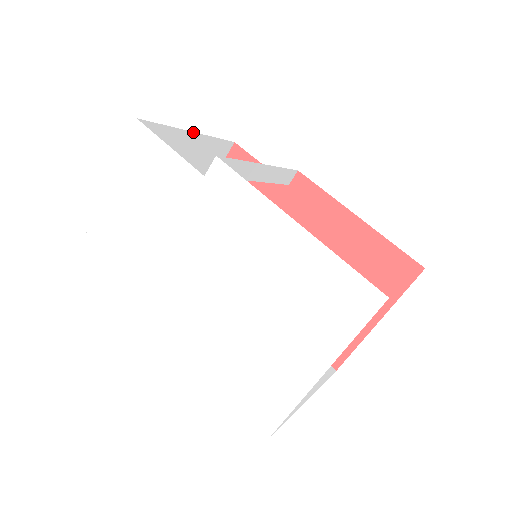
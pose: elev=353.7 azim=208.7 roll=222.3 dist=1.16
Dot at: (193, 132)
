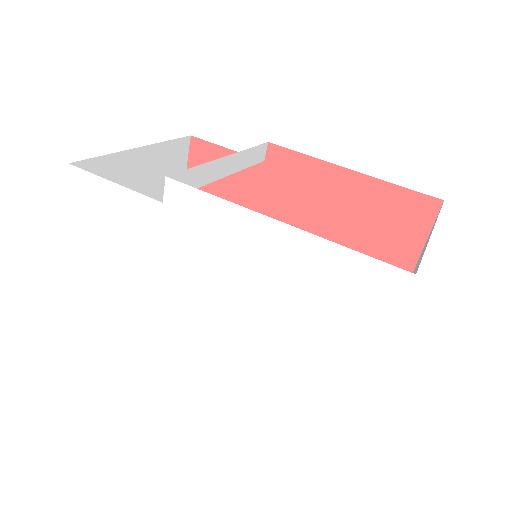
Dot at: (140, 147)
